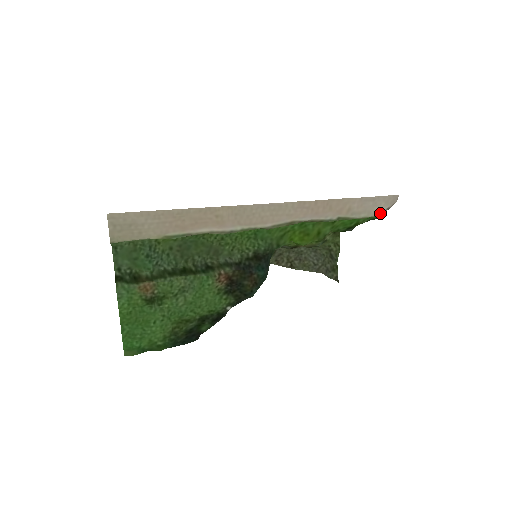
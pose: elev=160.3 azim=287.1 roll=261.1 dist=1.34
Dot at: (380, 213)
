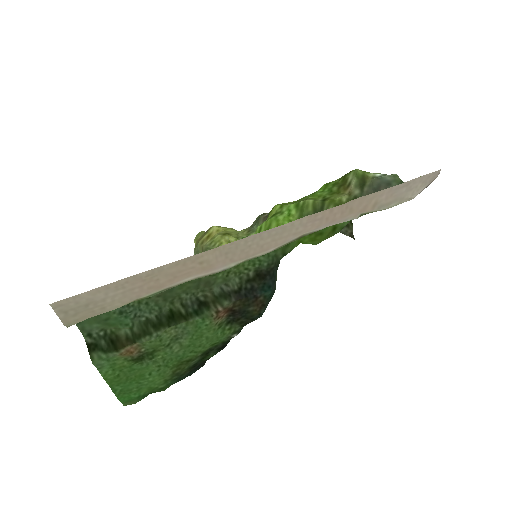
Dot at: (415, 196)
